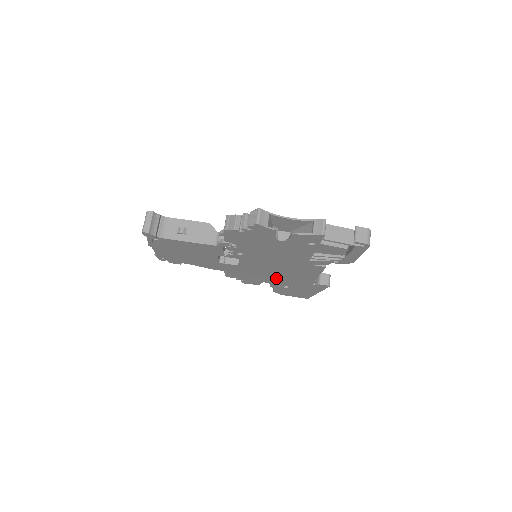
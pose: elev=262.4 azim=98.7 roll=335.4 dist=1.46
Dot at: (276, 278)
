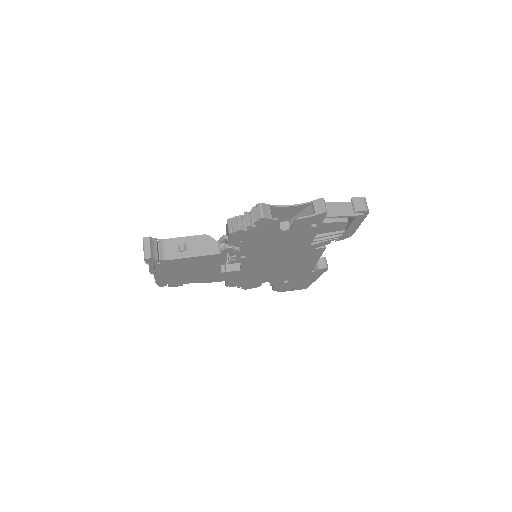
Dot at: (277, 274)
